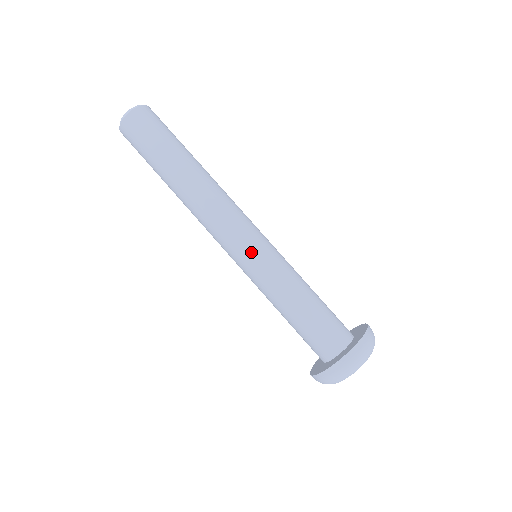
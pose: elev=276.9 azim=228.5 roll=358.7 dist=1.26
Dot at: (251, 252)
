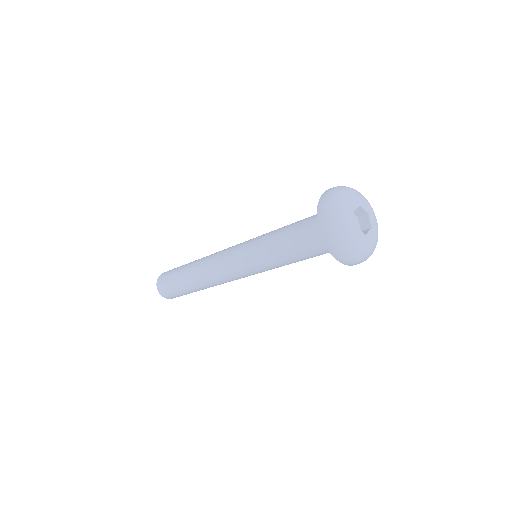
Dot at: (241, 259)
